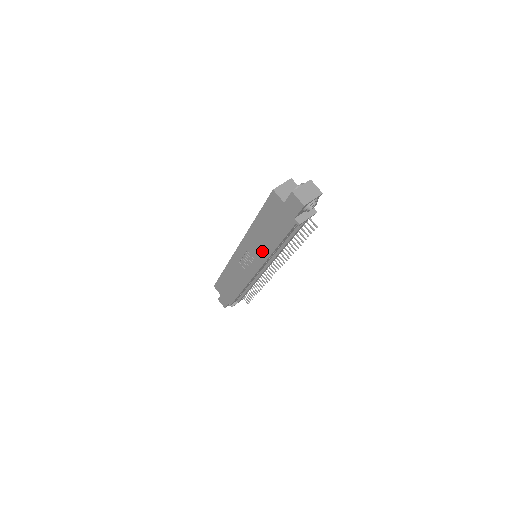
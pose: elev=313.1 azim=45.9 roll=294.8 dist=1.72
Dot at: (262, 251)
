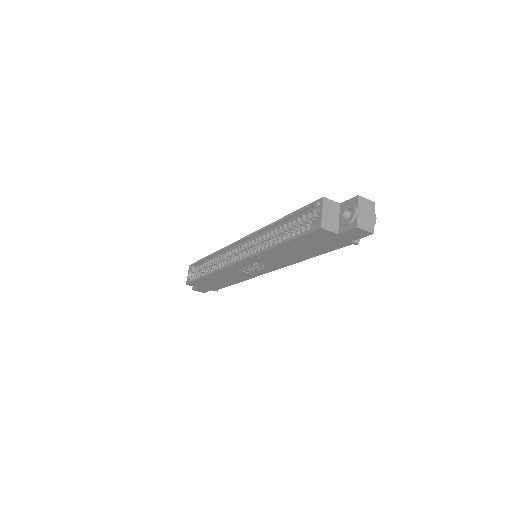
Dot at: (283, 262)
